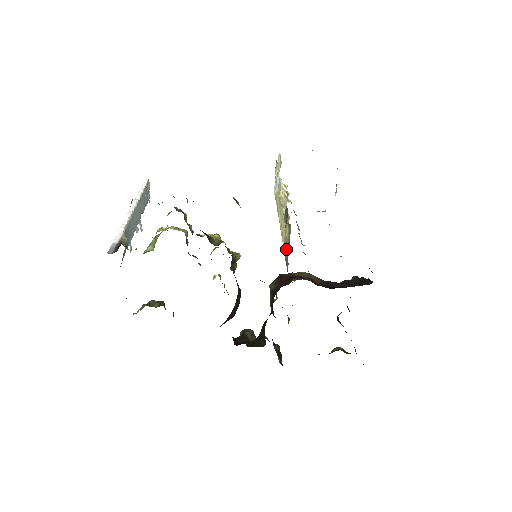
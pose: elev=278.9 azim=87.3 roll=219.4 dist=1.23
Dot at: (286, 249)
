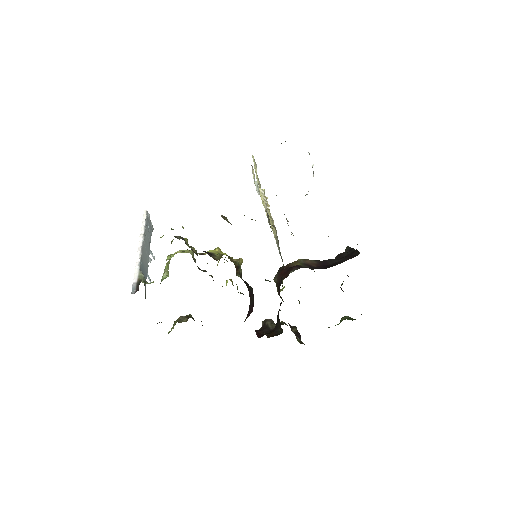
Dot at: (278, 247)
